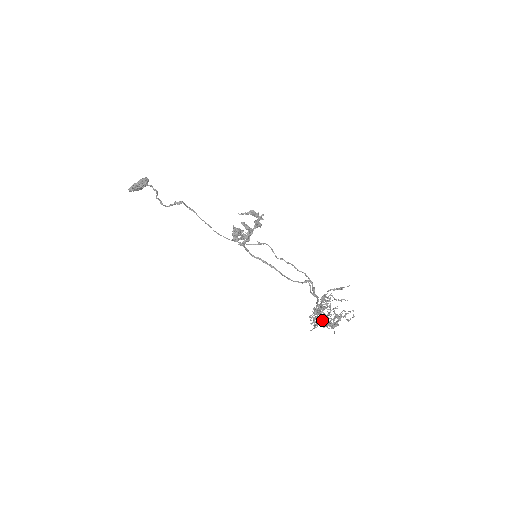
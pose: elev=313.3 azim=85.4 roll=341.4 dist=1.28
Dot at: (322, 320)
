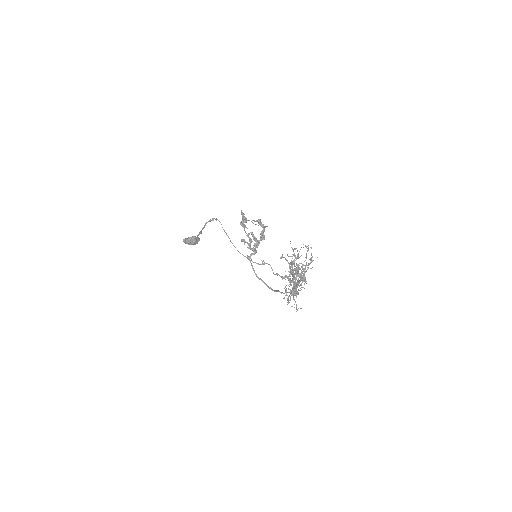
Dot at: (288, 262)
